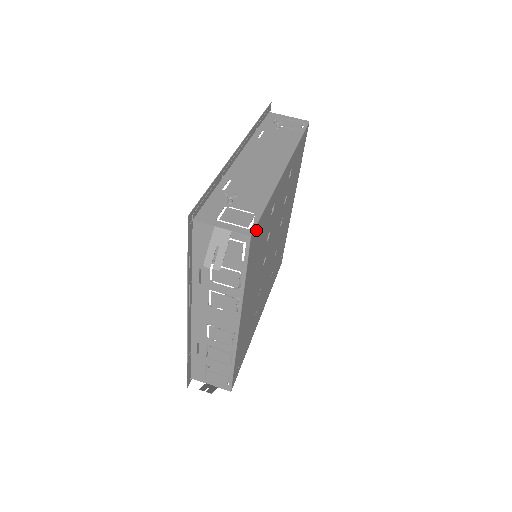
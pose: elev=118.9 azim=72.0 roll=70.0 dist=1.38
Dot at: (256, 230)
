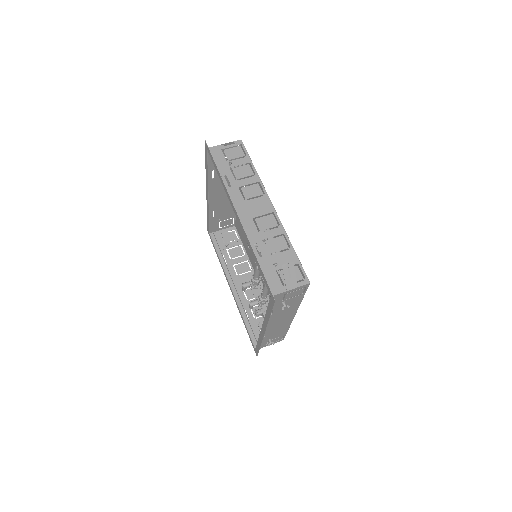
Dot at: occluded
